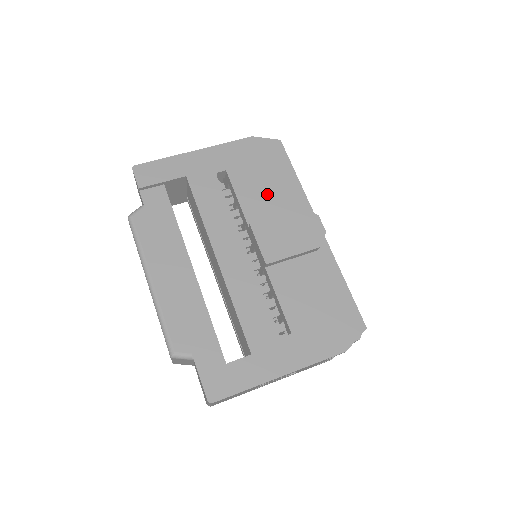
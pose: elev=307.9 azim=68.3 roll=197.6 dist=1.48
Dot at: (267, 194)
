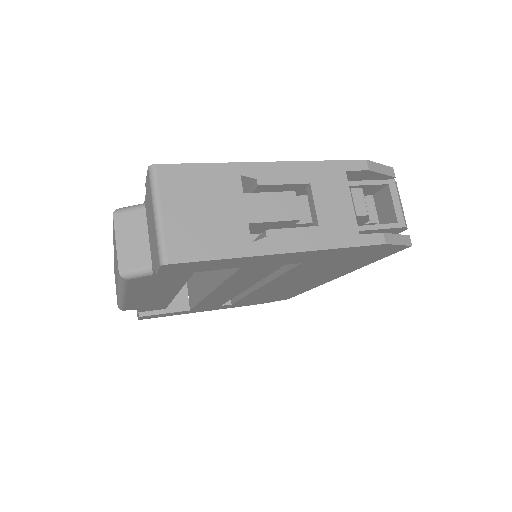
Dot at: occluded
